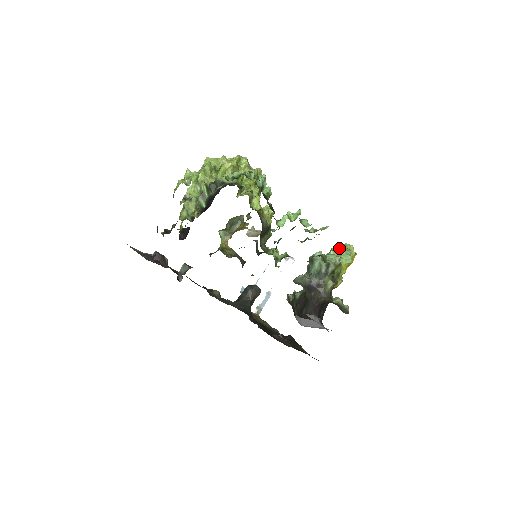
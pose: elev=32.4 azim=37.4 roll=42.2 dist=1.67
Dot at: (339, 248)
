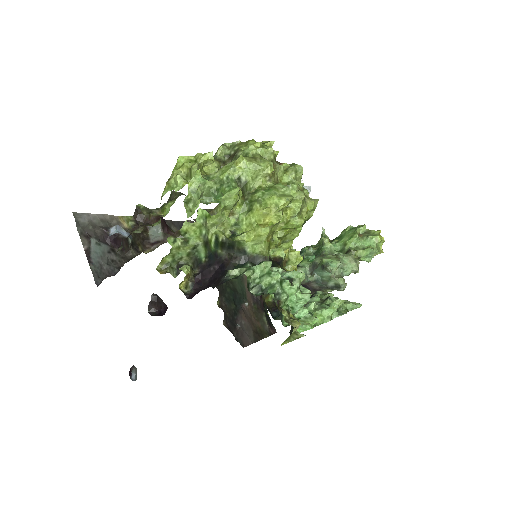
Dot at: (367, 237)
